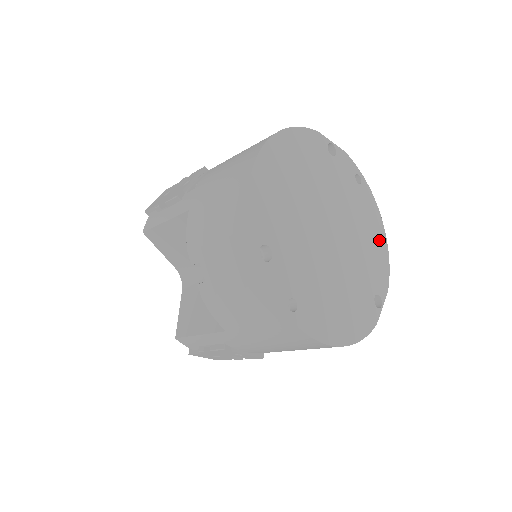
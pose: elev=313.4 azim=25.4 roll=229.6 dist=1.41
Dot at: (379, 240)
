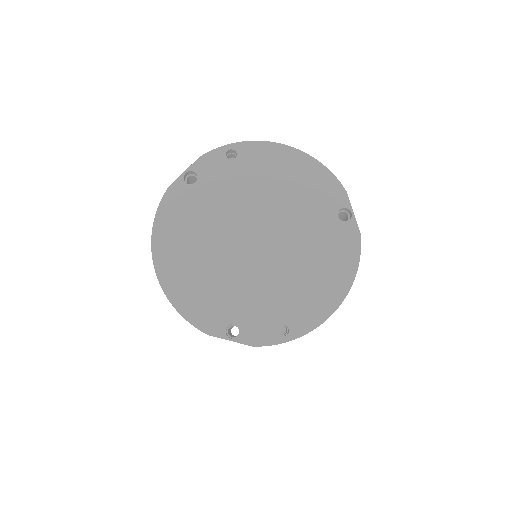
Dot at: (298, 166)
